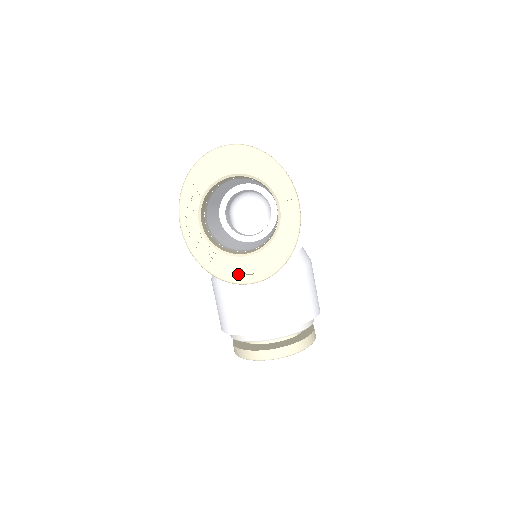
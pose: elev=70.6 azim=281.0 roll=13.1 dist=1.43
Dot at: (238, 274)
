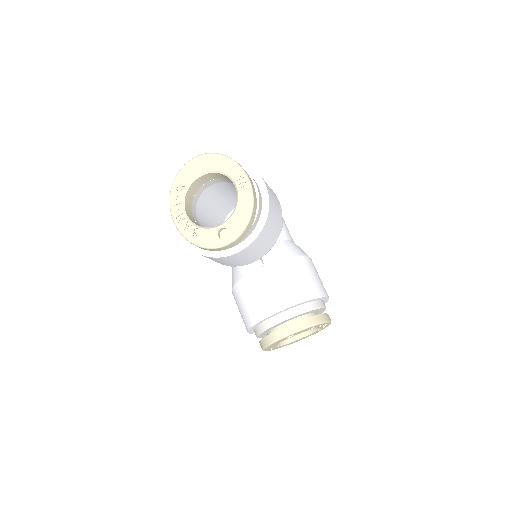
Dot at: (216, 240)
